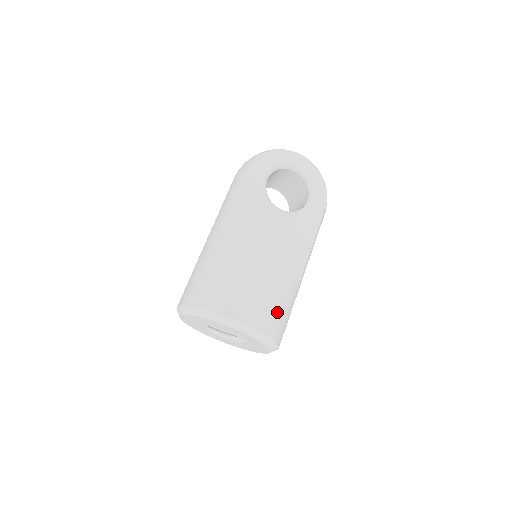
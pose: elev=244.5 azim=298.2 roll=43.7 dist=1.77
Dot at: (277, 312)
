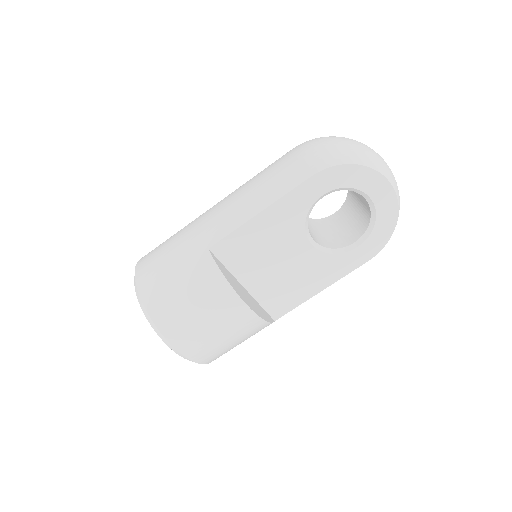
Dot at: (225, 348)
